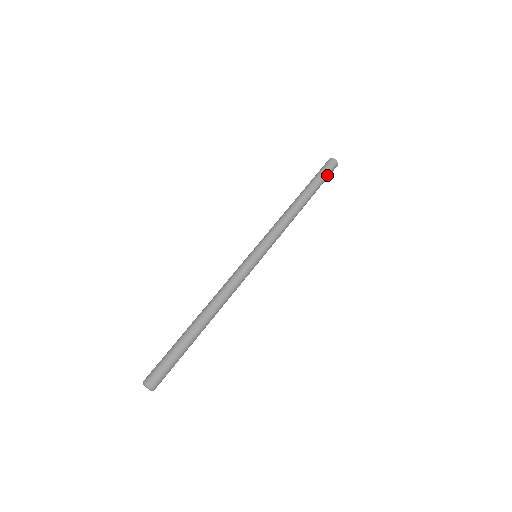
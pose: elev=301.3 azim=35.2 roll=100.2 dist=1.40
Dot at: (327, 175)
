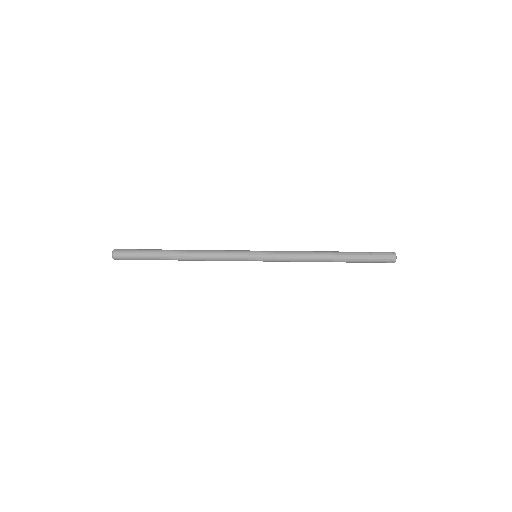
Dot at: (375, 259)
